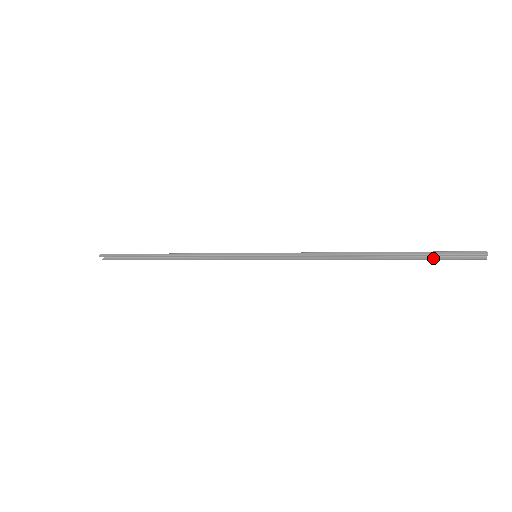
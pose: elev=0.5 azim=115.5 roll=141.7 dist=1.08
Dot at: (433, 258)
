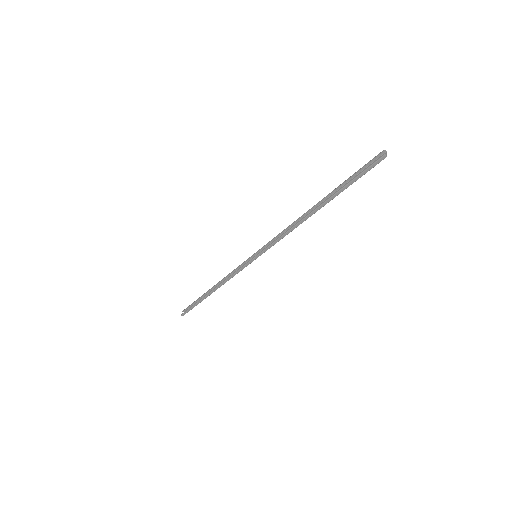
Dot at: (351, 179)
